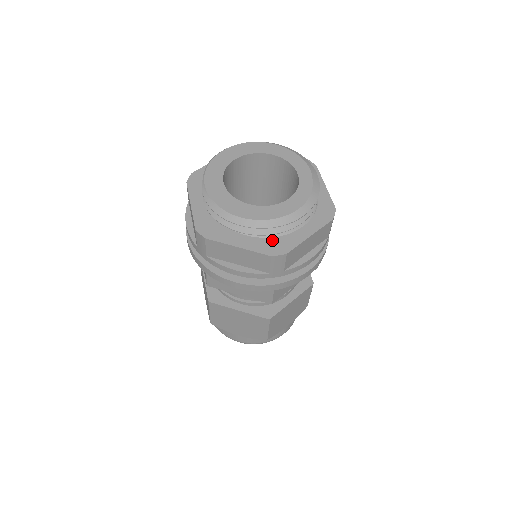
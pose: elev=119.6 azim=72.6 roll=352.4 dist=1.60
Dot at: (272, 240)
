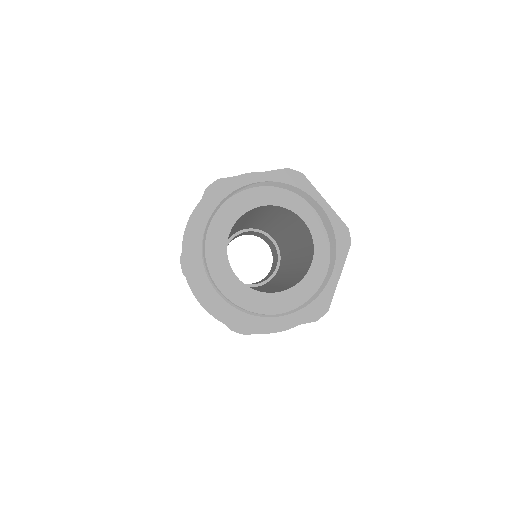
Dot at: occluded
